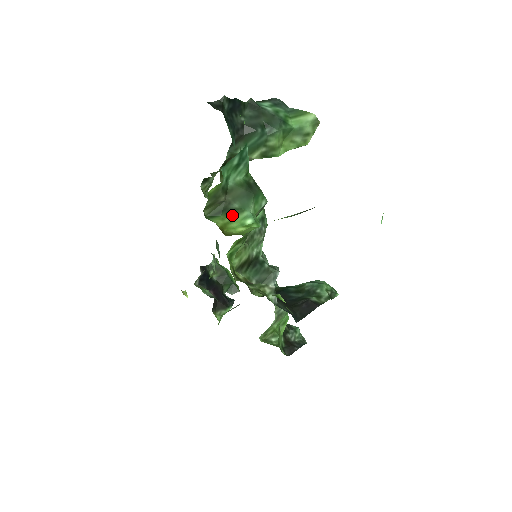
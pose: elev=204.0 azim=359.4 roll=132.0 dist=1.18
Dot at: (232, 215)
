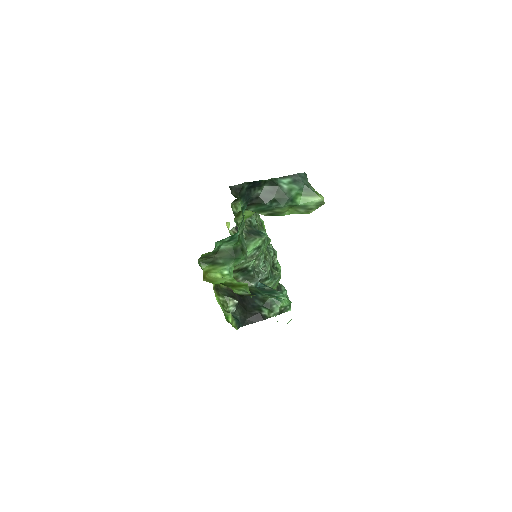
Dot at: (216, 266)
